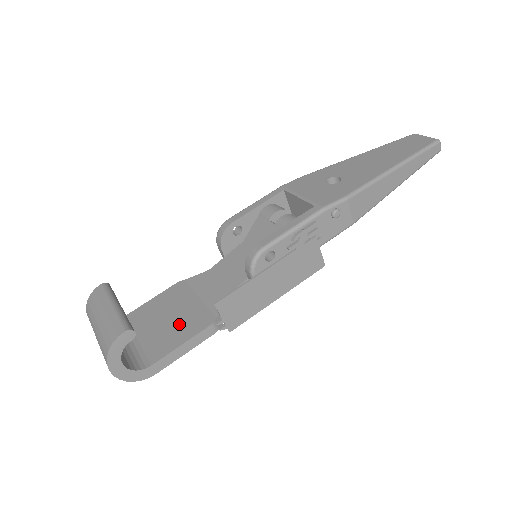
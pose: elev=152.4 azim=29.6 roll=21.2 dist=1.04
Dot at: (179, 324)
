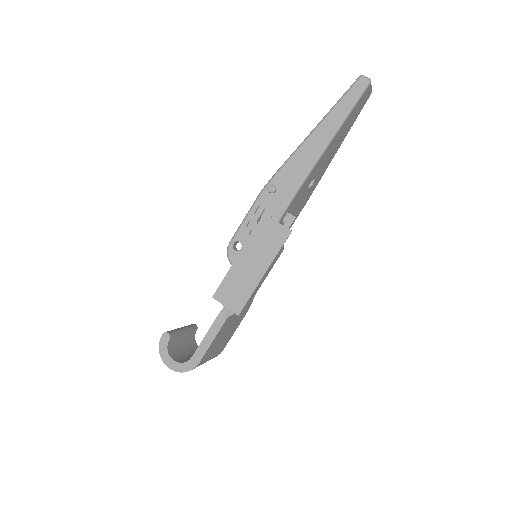
Dot at: occluded
